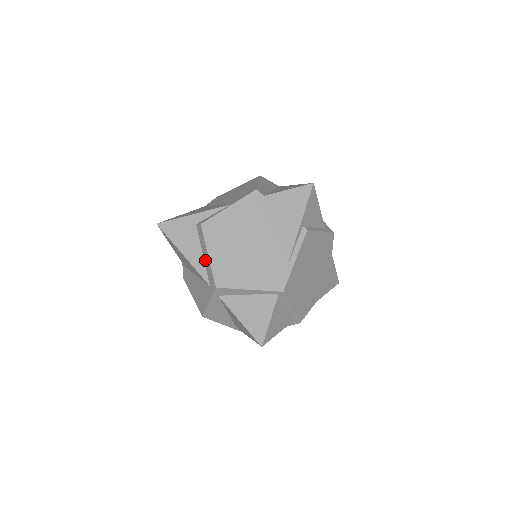
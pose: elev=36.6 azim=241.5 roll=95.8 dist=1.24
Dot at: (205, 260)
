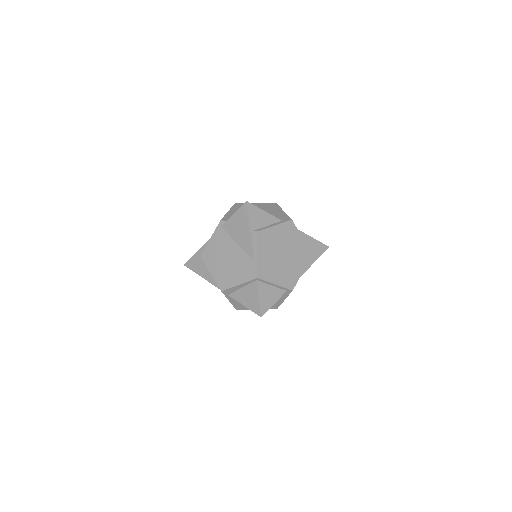
Dot at: occluded
